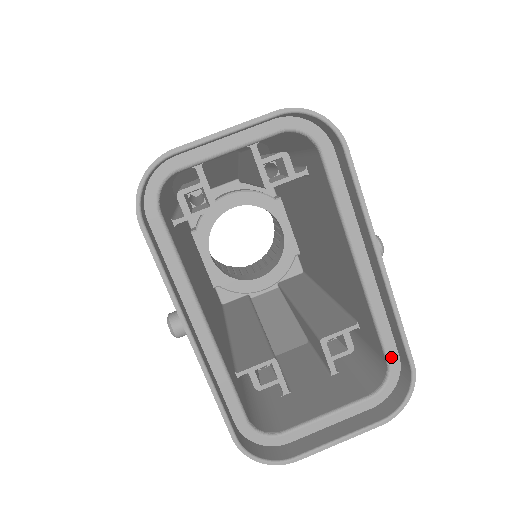
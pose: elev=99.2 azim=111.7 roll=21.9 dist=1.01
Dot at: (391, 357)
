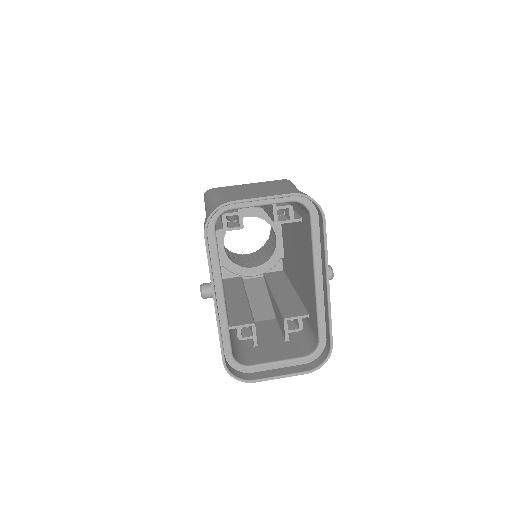
Dot at: (322, 338)
